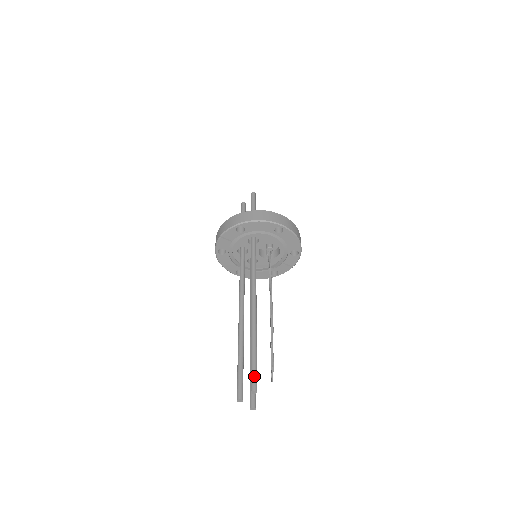
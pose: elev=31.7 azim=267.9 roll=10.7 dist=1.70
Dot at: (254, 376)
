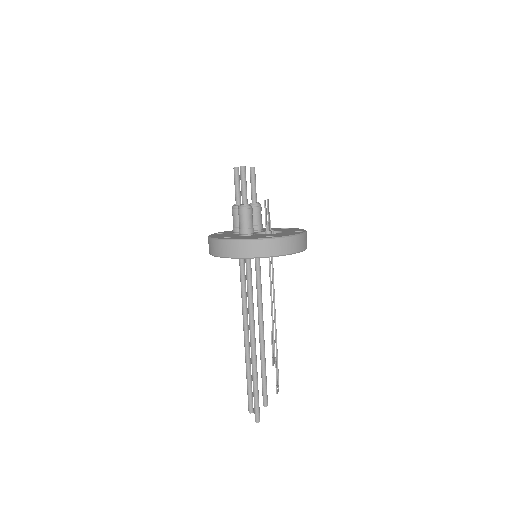
Dot at: (256, 411)
